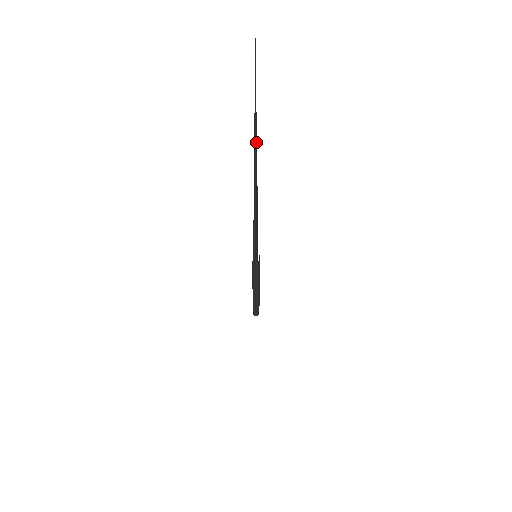
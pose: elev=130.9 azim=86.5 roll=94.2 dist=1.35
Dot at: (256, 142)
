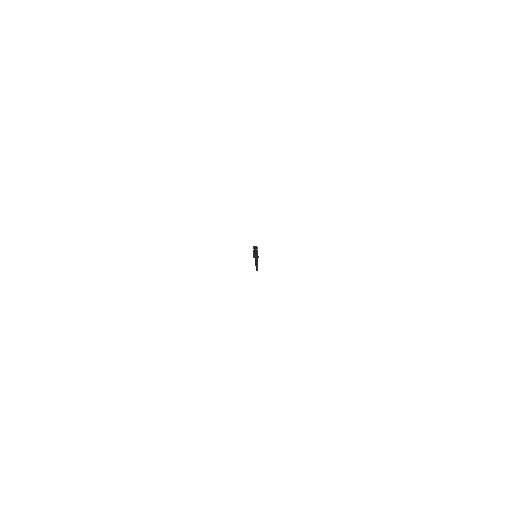
Dot at: occluded
